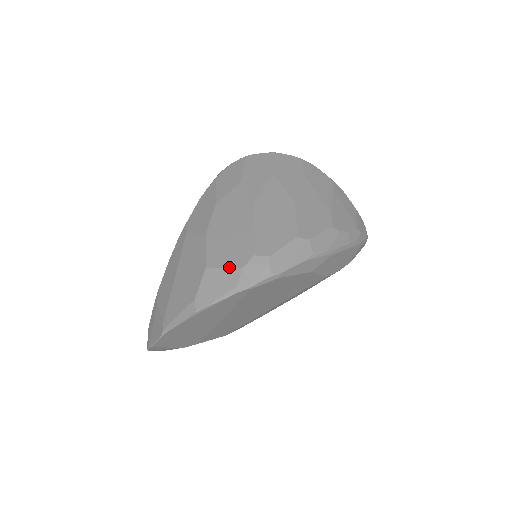
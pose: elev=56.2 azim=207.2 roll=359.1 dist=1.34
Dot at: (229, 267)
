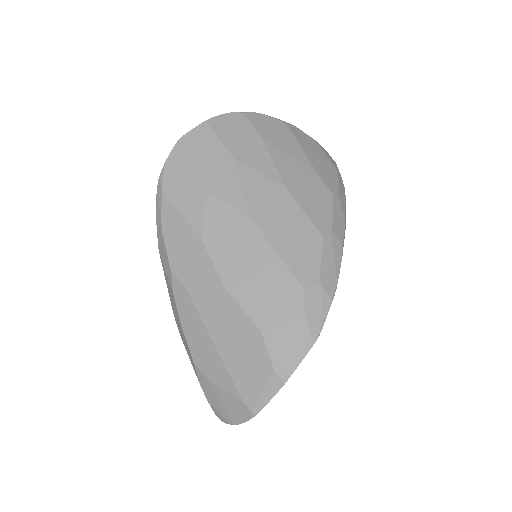
Dot at: (288, 318)
